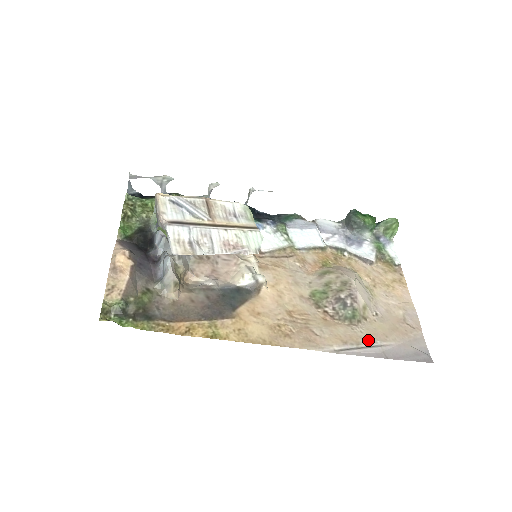
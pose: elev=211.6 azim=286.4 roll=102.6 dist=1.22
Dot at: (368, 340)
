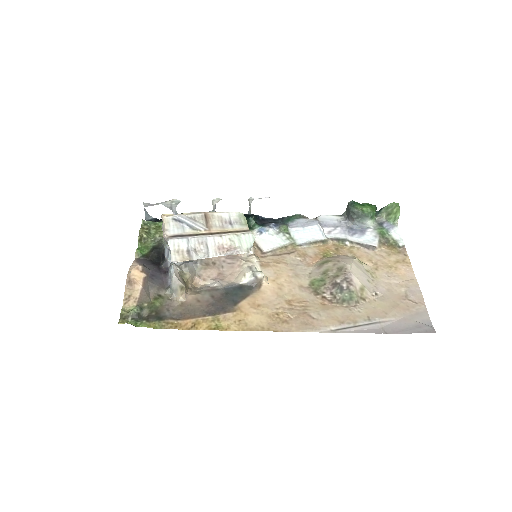
Dot at: (366, 318)
